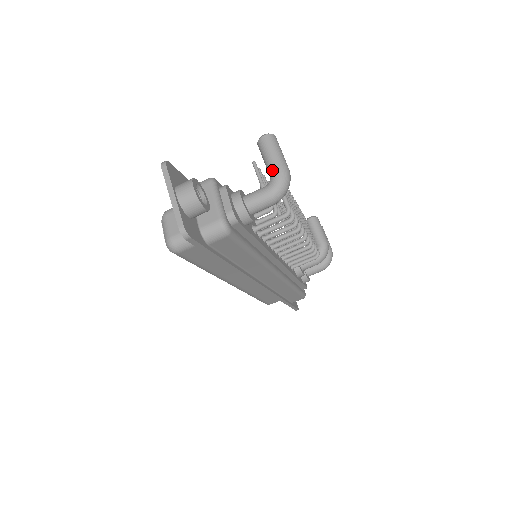
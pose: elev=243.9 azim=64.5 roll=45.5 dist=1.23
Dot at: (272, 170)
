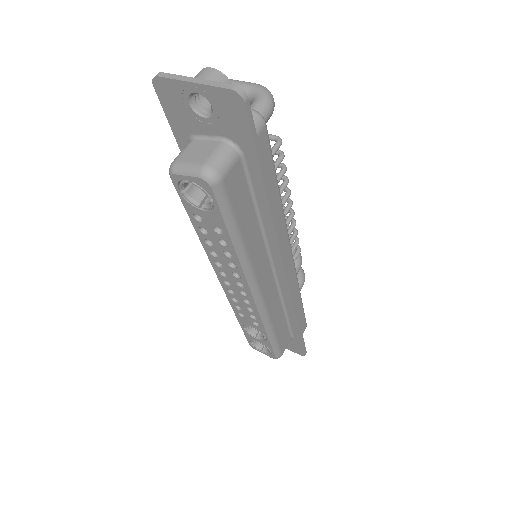
Dot at: (247, 89)
